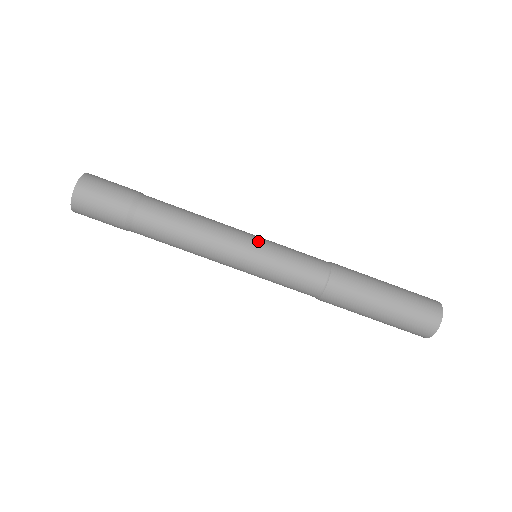
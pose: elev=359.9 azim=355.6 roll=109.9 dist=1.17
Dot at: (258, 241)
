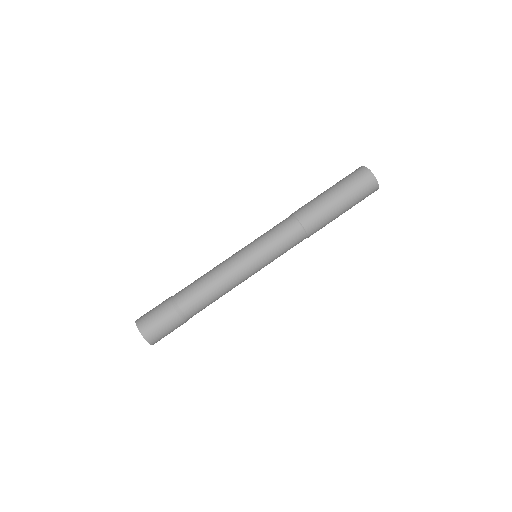
Dot at: (256, 259)
